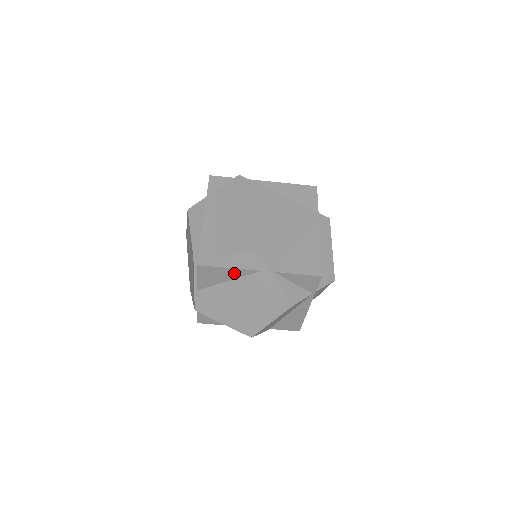
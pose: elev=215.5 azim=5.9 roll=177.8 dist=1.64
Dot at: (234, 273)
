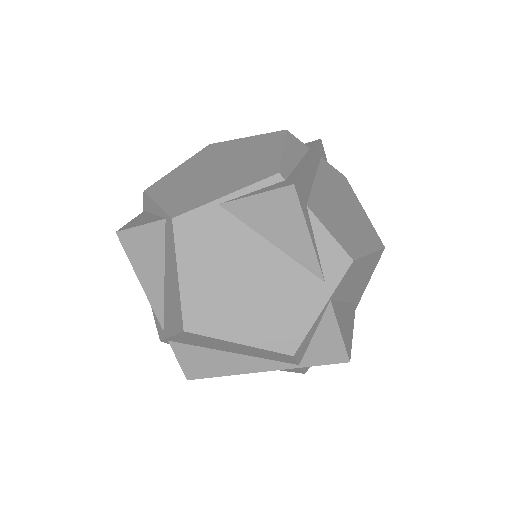
Dot at: (299, 246)
